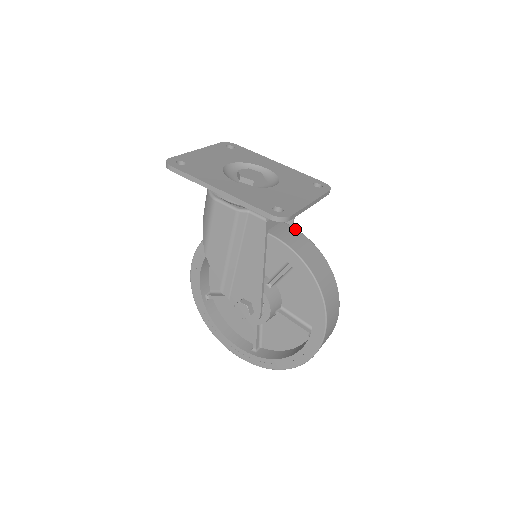
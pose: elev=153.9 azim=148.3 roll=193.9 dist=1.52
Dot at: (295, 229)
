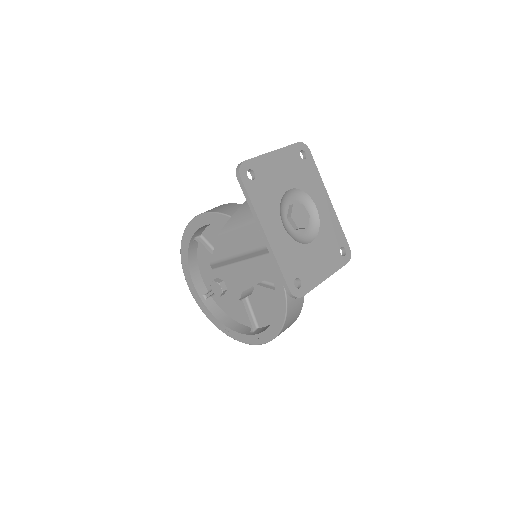
Dot at: occluded
